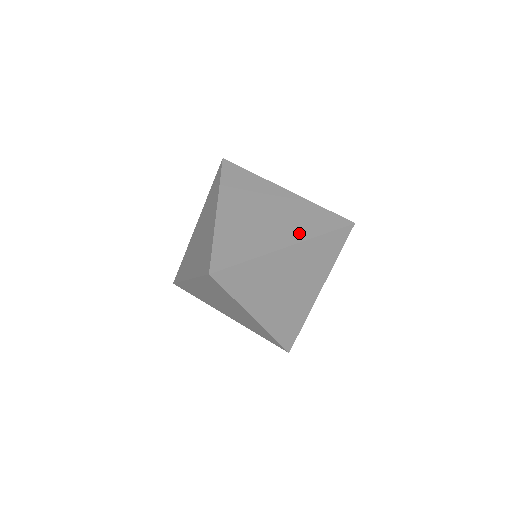
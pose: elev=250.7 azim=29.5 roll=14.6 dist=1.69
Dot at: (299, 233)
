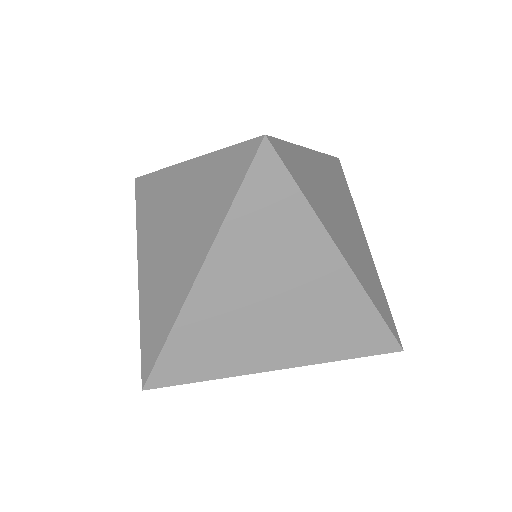
Dot at: (204, 235)
